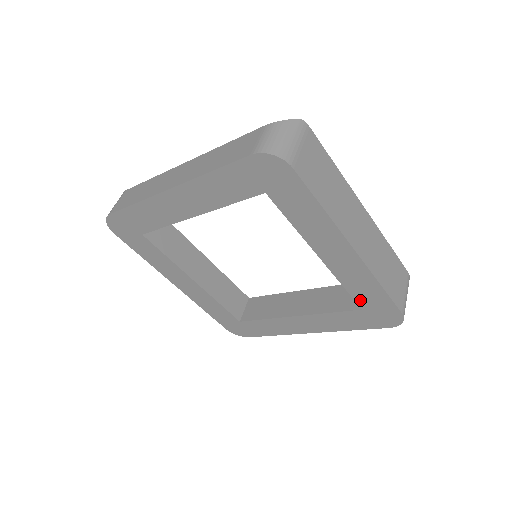
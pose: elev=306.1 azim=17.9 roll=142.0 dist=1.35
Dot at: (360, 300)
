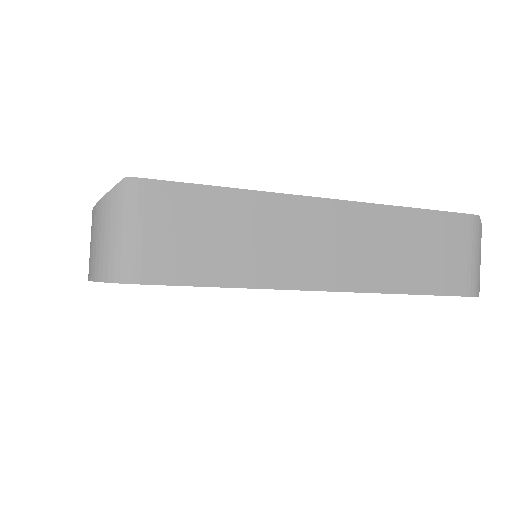
Dot at: occluded
